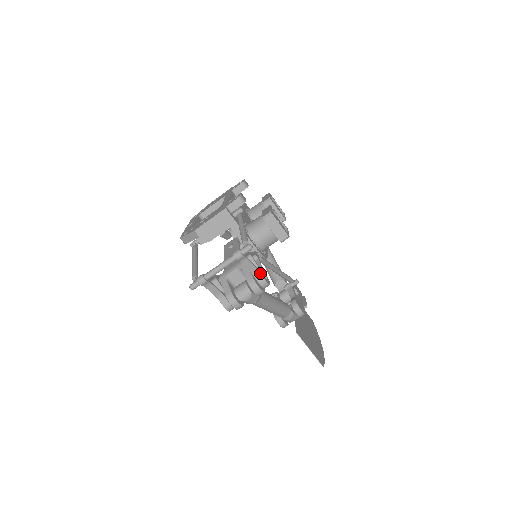
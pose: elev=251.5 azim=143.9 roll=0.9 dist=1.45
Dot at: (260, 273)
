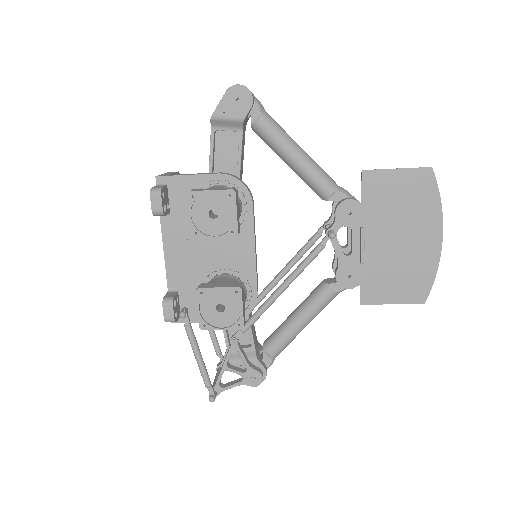
Dot at: occluded
